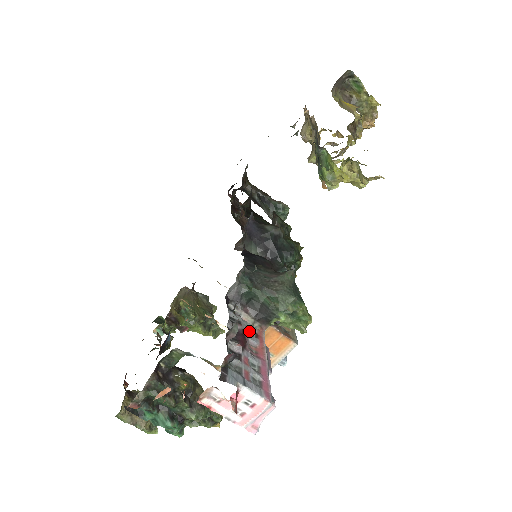
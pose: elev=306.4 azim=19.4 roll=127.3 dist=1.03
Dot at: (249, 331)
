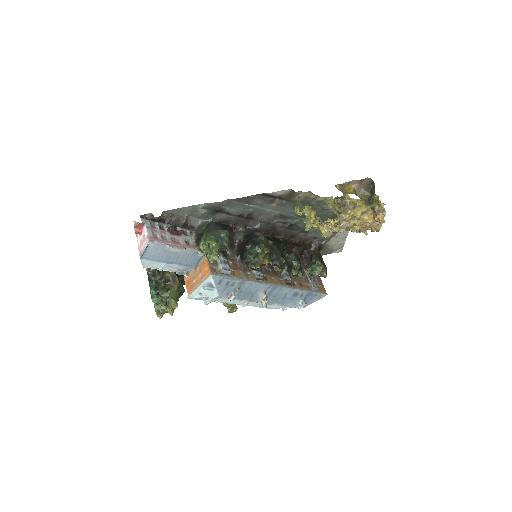
Dot at: (187, 241)
